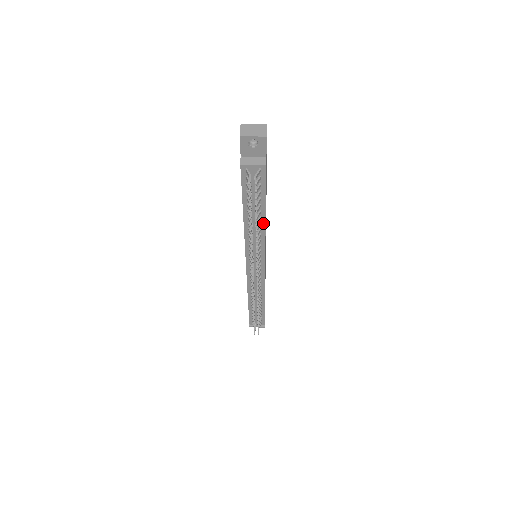
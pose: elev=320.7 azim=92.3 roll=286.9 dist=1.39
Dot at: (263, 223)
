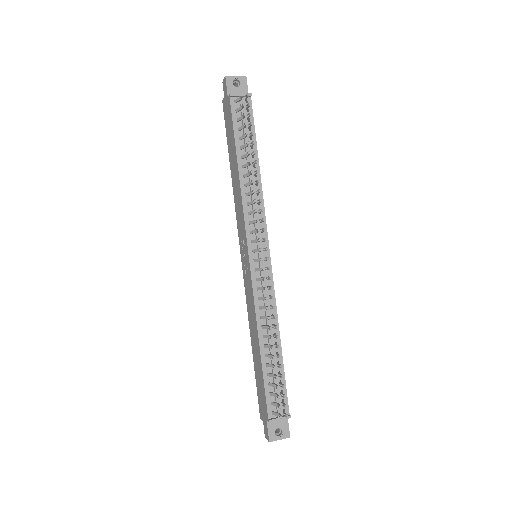
Dot at: (258, 176)
